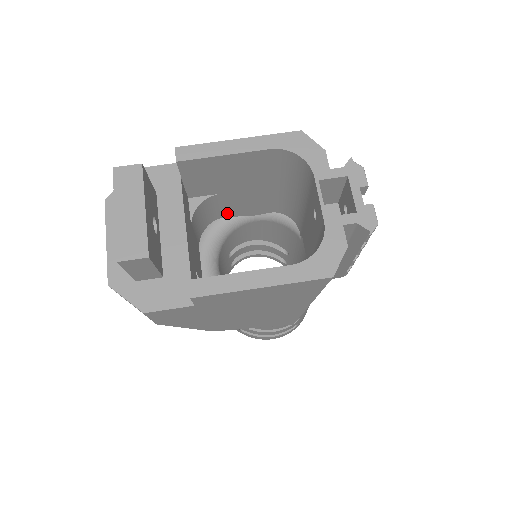
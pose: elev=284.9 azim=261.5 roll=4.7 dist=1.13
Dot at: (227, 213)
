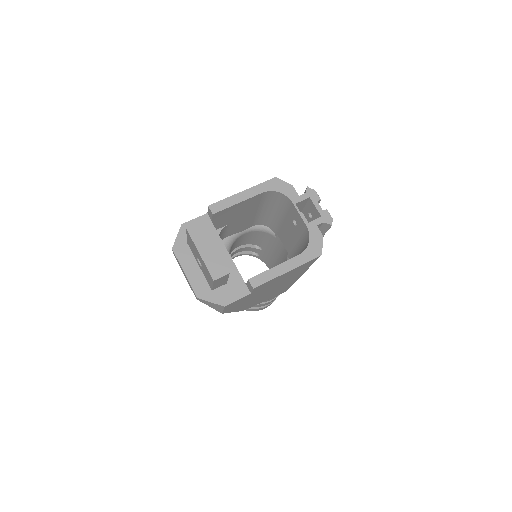
Dot at: (228, 234)
